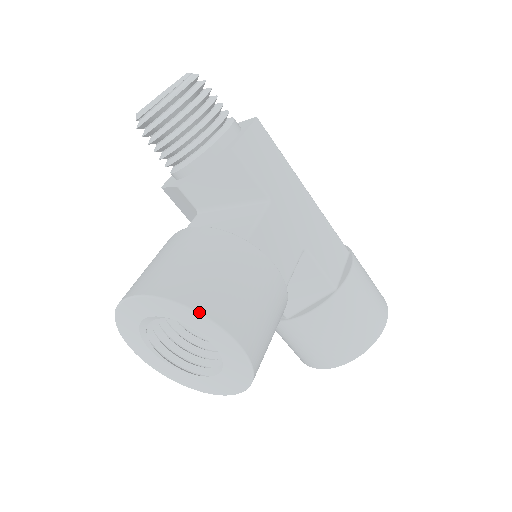
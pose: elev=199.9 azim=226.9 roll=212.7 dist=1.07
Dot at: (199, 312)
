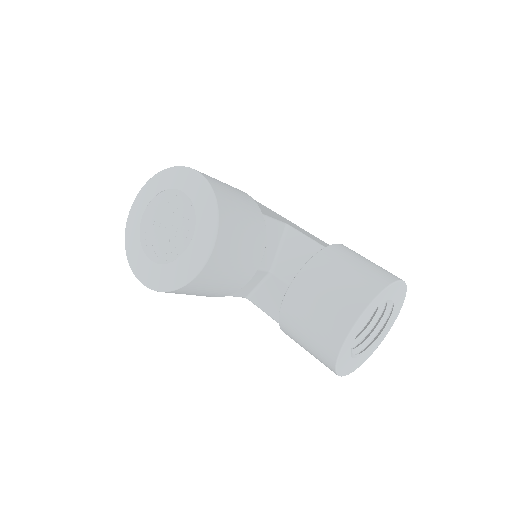
Dot at: (172, 167)
